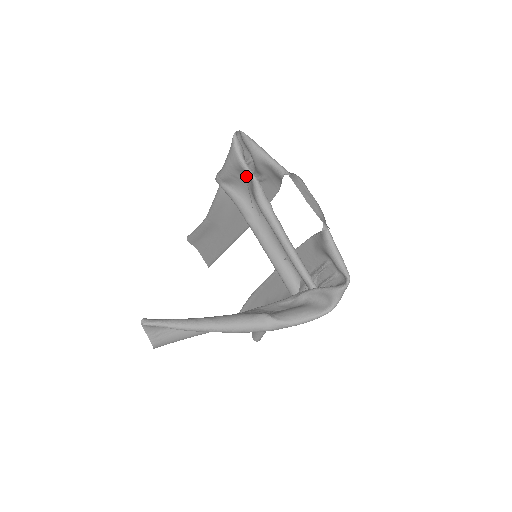
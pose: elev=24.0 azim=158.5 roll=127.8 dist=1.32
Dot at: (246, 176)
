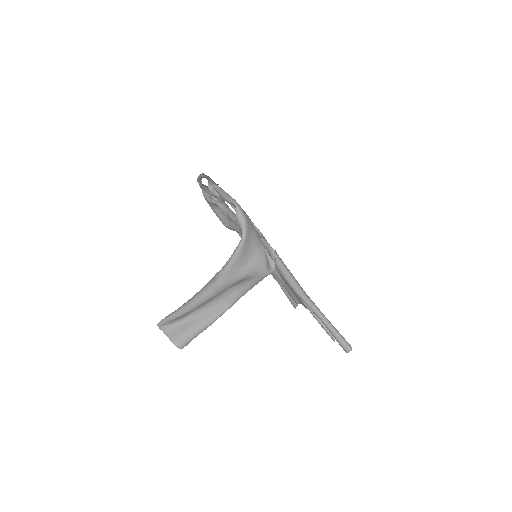
Dot at: occluded
